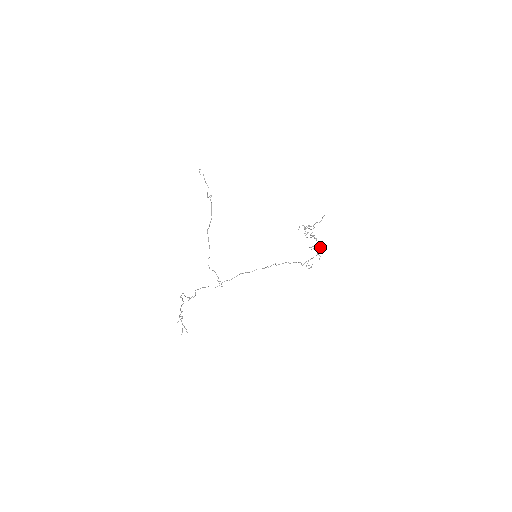
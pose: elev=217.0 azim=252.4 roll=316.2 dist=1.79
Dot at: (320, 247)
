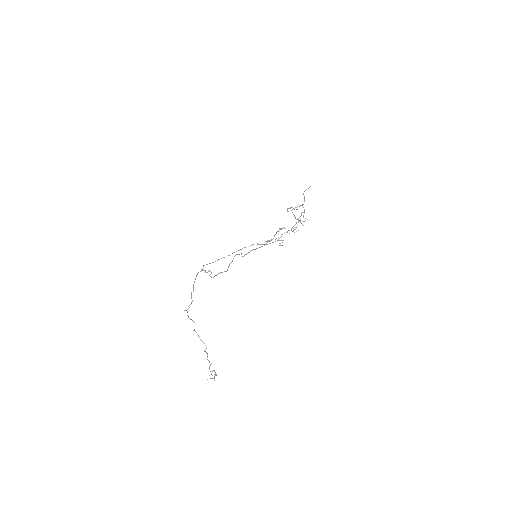
Dot at: occluded
